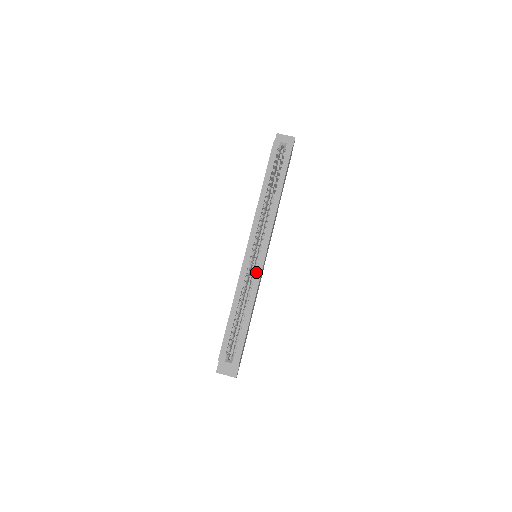
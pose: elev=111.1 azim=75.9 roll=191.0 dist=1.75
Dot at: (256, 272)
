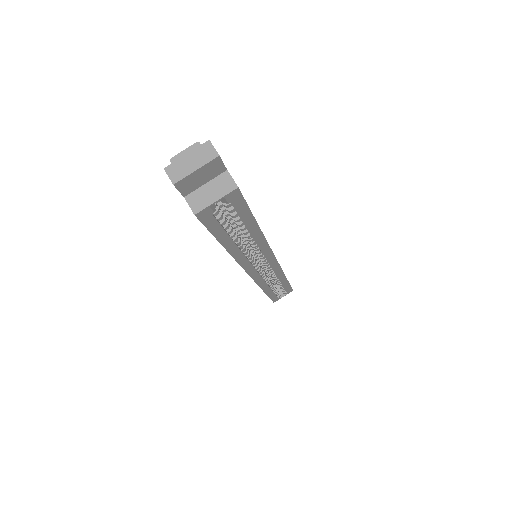
Dot at: (274, 272)
